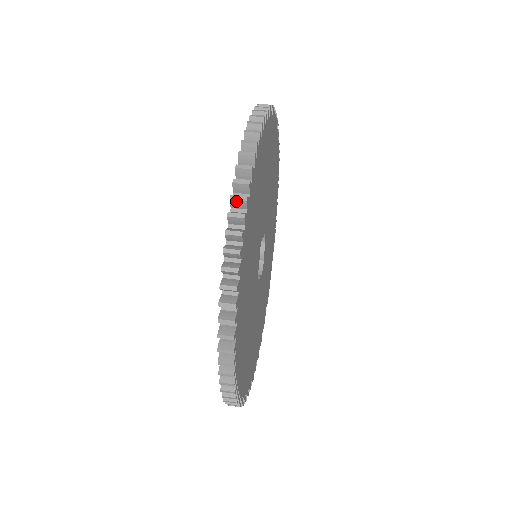
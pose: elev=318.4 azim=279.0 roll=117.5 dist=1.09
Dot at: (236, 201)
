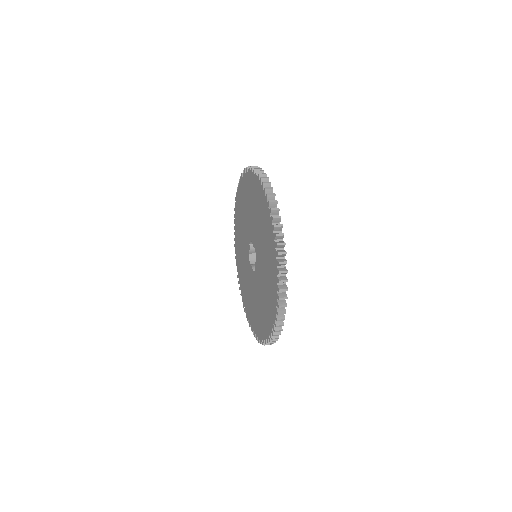
Dot at: (282, 264)
